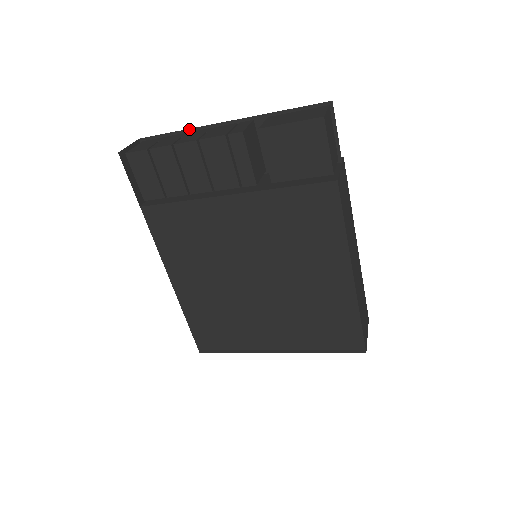
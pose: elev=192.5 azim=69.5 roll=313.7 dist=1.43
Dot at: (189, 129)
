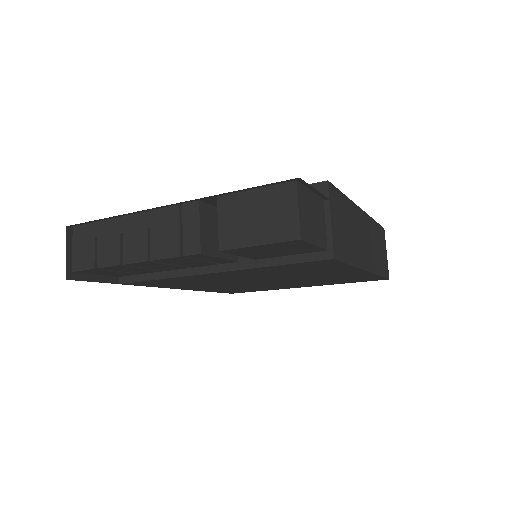
Dot at: (121, 215)
